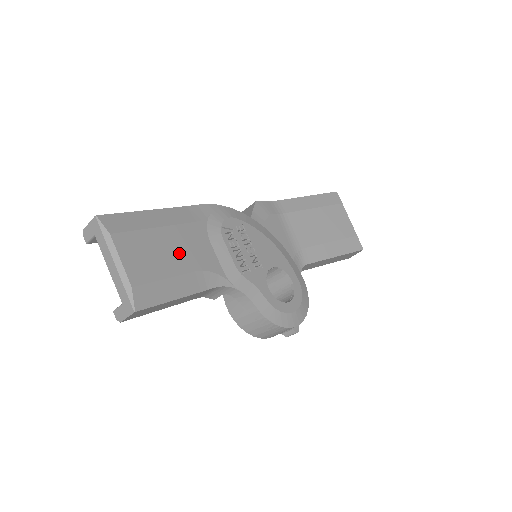
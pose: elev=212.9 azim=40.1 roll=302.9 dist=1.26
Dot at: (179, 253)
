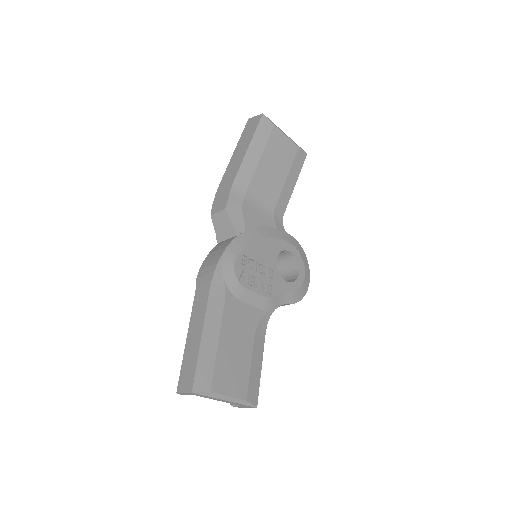
Dot at: (240, 340)
